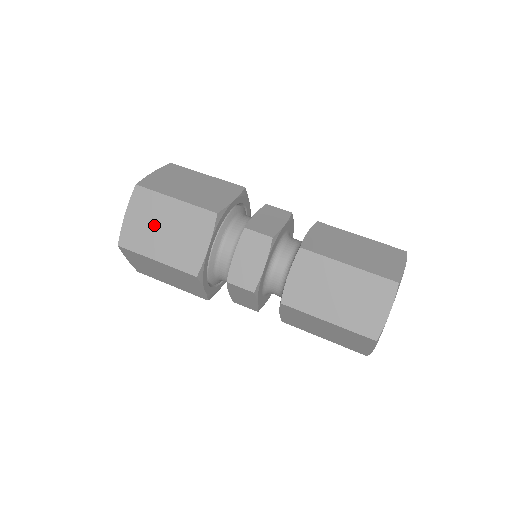
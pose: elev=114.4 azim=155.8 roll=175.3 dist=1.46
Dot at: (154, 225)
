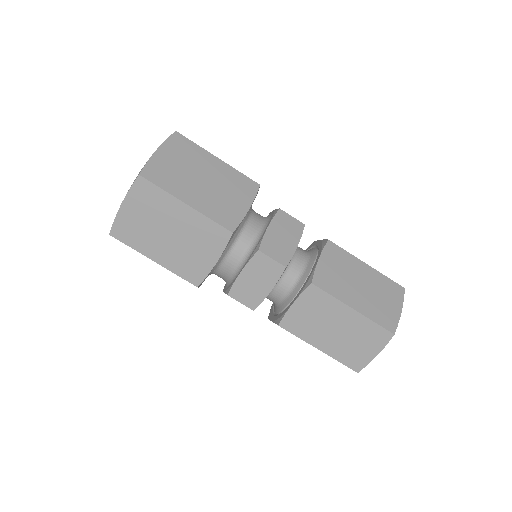
Dot at: (190, 171)
